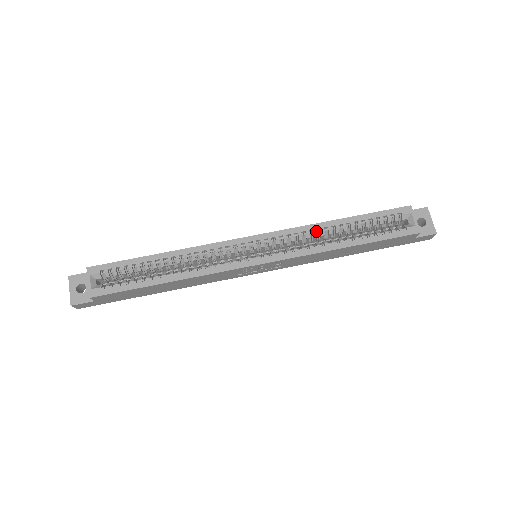
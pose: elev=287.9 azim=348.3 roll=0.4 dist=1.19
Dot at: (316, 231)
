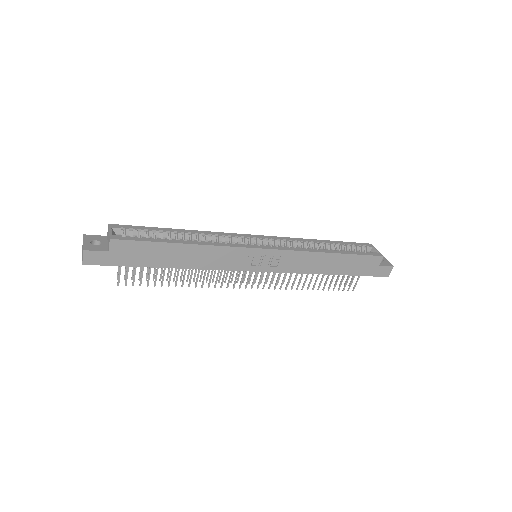
Dot at: (306, 242)
